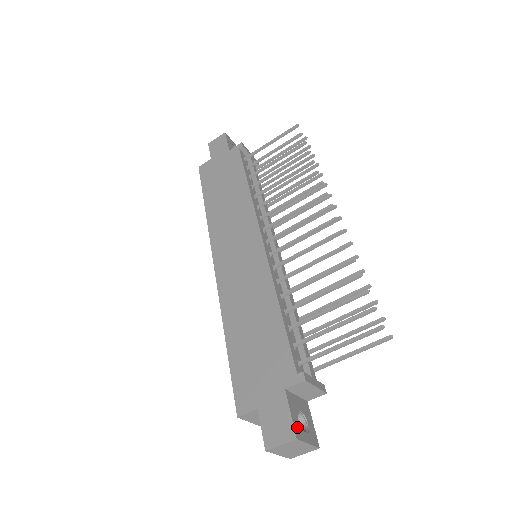
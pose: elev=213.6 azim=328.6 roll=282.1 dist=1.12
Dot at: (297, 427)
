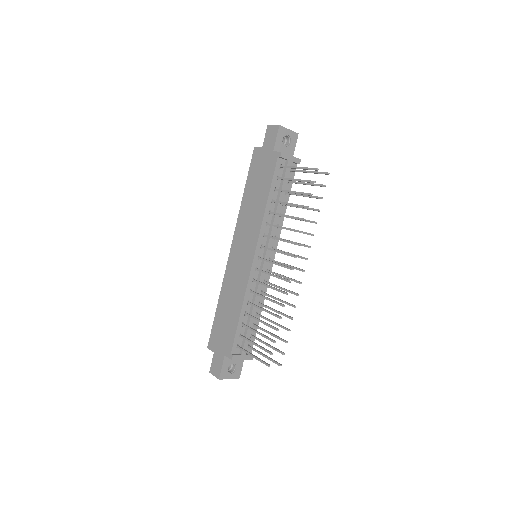
Dot at: (223, 373)
